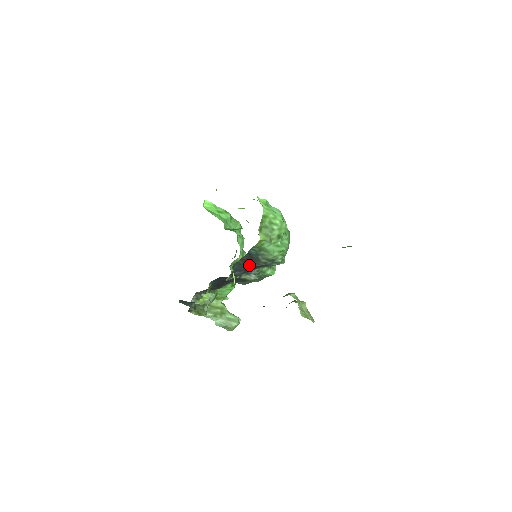
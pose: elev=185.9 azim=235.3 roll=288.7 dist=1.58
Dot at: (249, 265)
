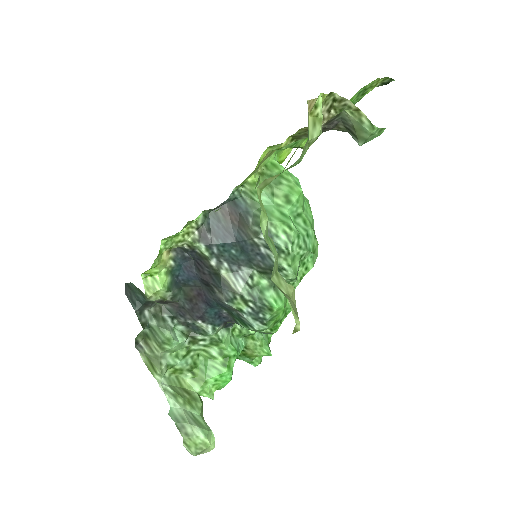
Dot at: (233, 233)
